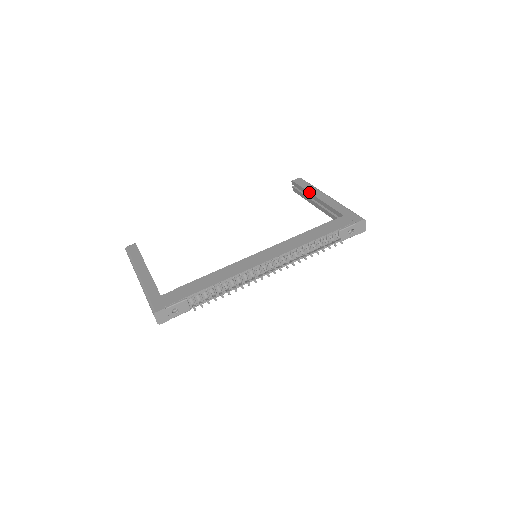
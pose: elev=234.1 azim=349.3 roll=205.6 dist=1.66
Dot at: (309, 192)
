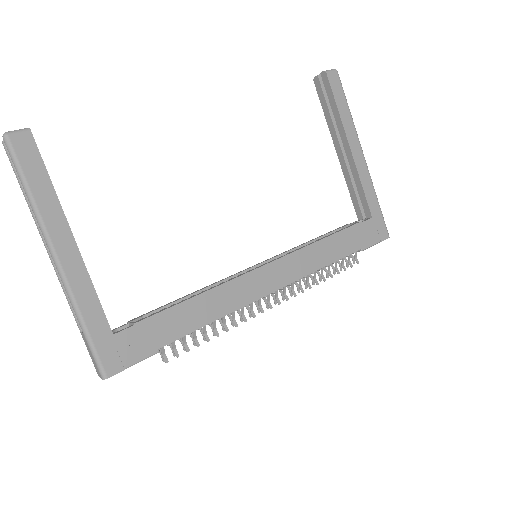
Dot at: (344, 128)
